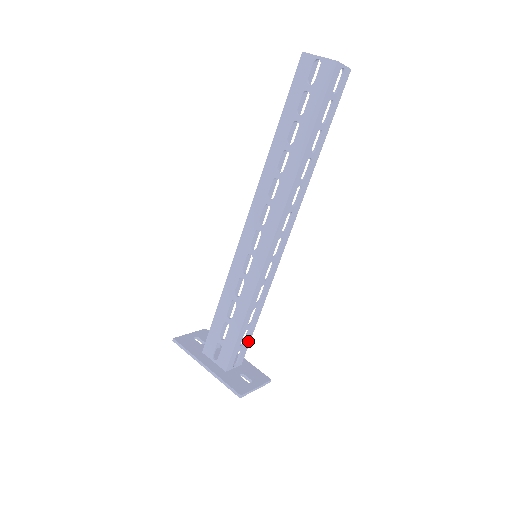
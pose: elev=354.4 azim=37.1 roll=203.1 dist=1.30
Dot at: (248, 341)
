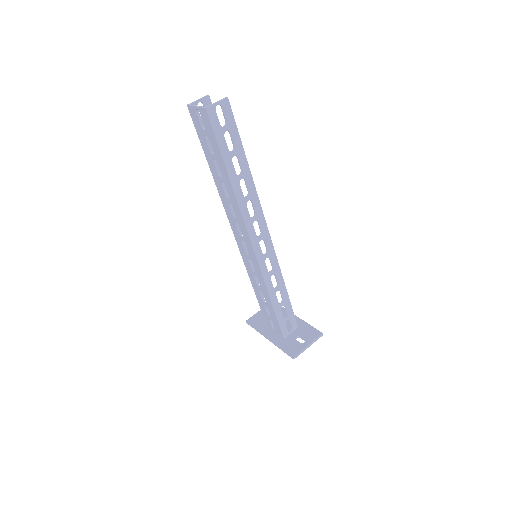
Dot at: (291, 312)
